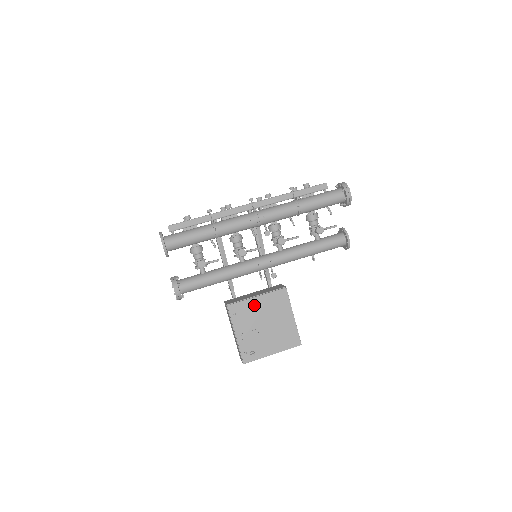
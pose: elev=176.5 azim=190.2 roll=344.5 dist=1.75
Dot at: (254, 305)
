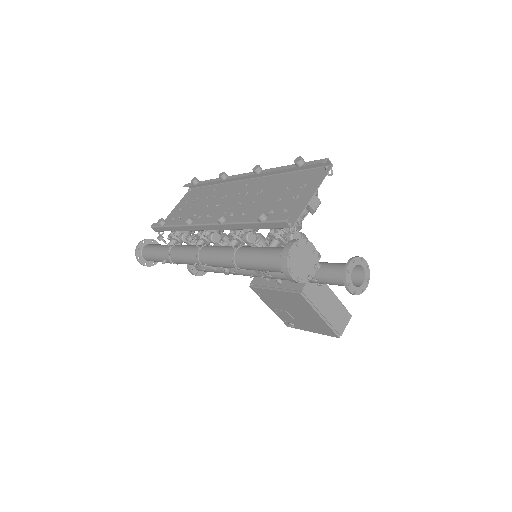
Dot at: (274, 295)
